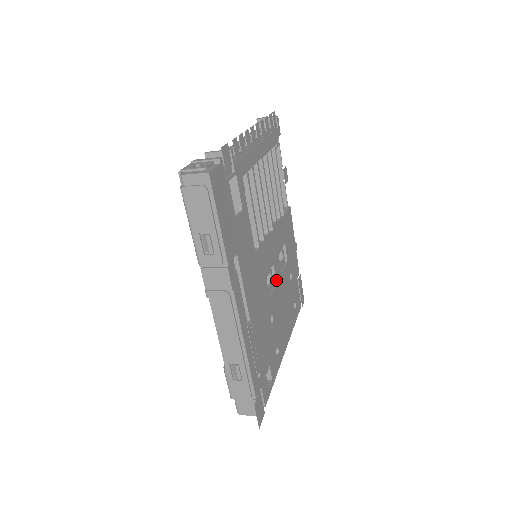
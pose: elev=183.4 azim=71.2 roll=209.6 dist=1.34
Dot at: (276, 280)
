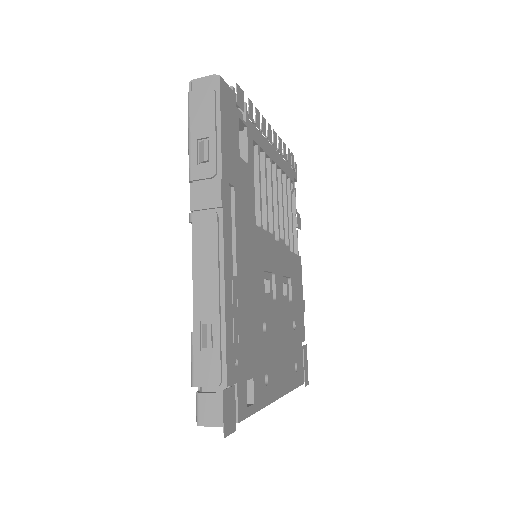
Dot at: (276, 296)
